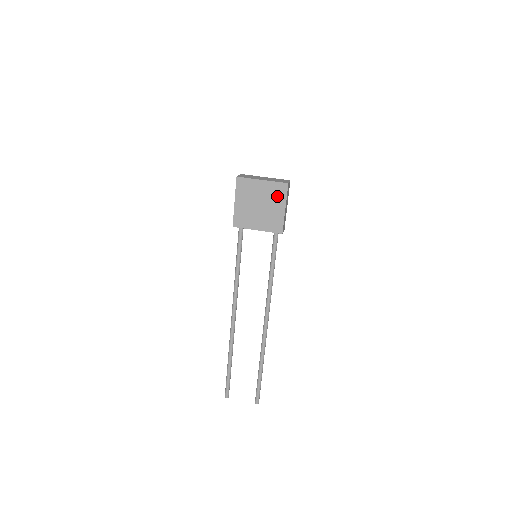
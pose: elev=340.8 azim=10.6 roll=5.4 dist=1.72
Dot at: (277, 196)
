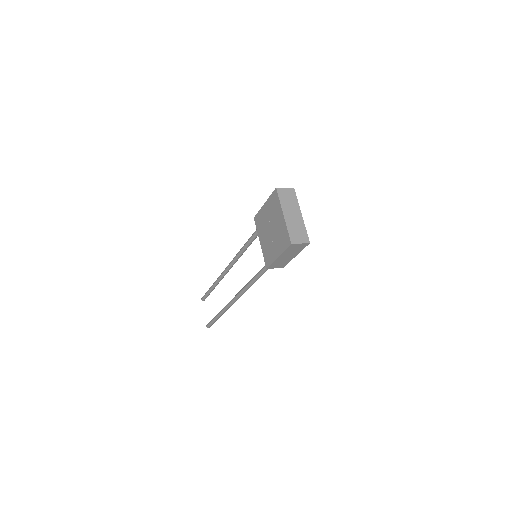
Dot at: (281, 241)
